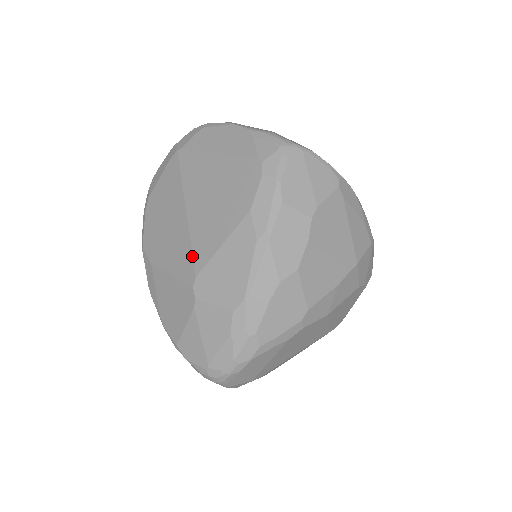
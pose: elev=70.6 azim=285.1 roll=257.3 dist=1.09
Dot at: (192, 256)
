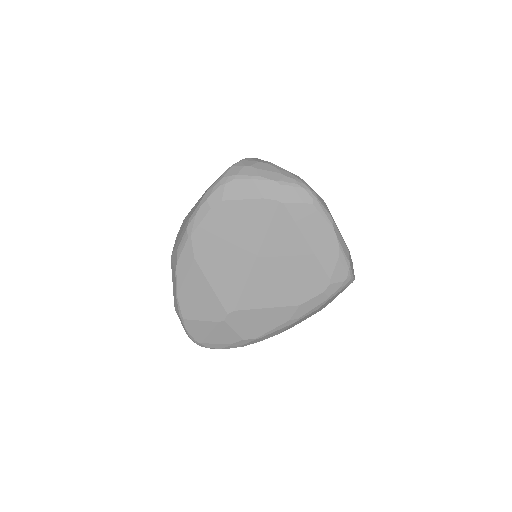
Dot at: (240, 296)
